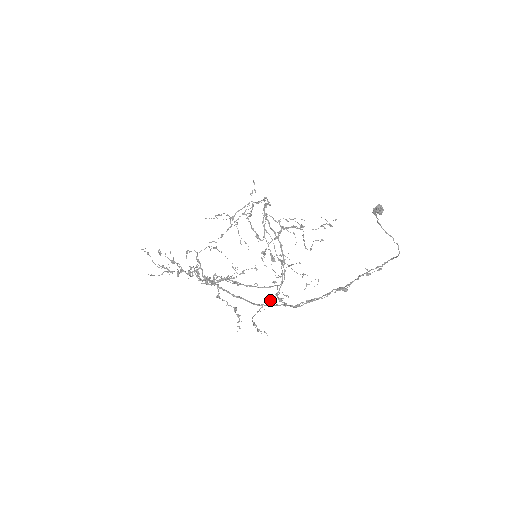
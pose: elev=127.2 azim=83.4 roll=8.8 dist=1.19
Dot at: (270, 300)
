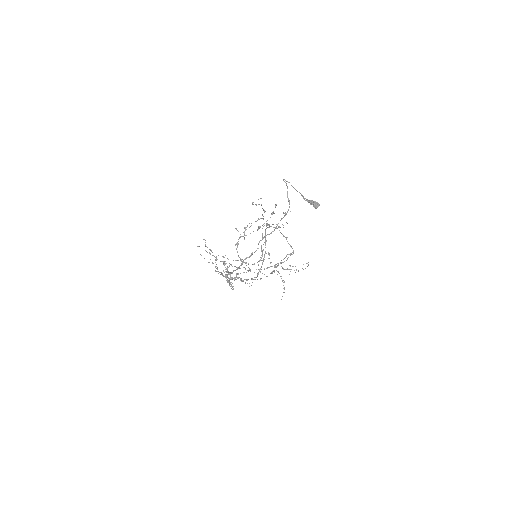
Dot at: (236, 260)
